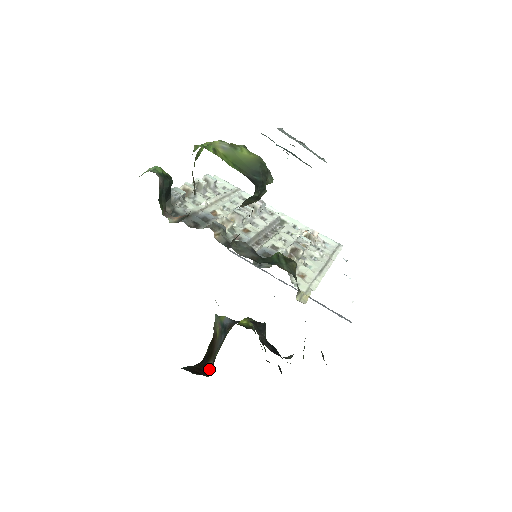
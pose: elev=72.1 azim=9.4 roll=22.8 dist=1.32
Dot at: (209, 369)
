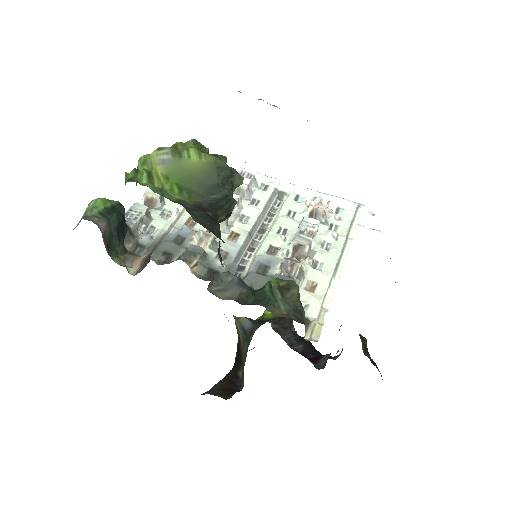
Dot at: (241, 380)
